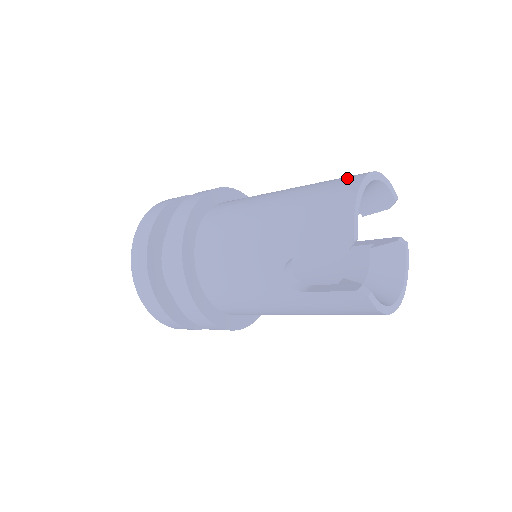
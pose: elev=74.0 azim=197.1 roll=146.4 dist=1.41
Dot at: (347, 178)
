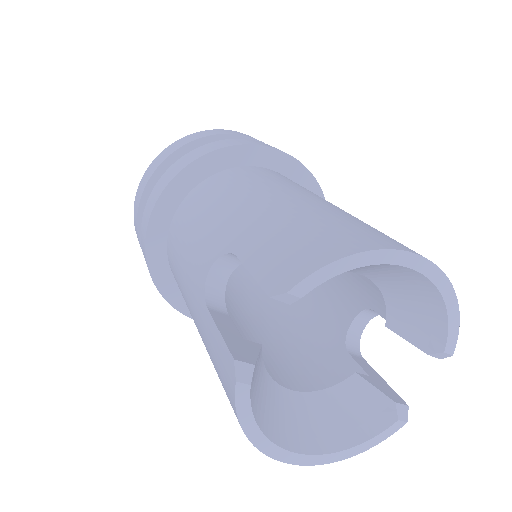
Dot at: occluded
